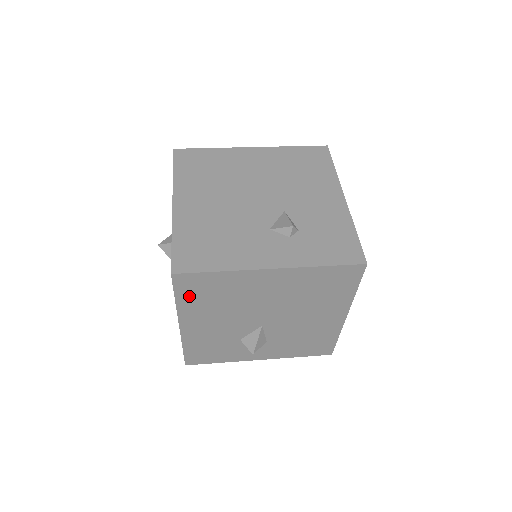
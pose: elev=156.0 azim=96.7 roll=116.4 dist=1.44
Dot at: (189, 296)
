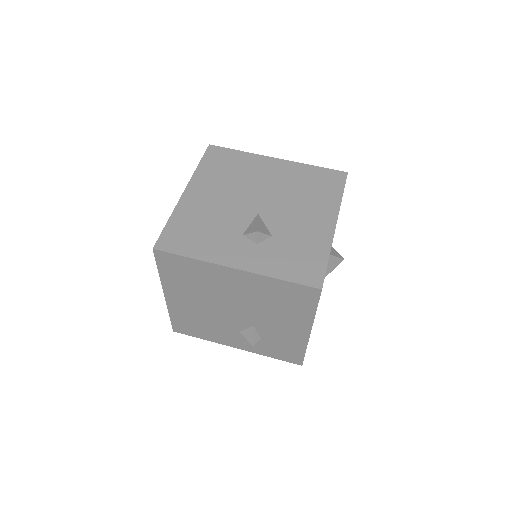
Dot at: occluded
